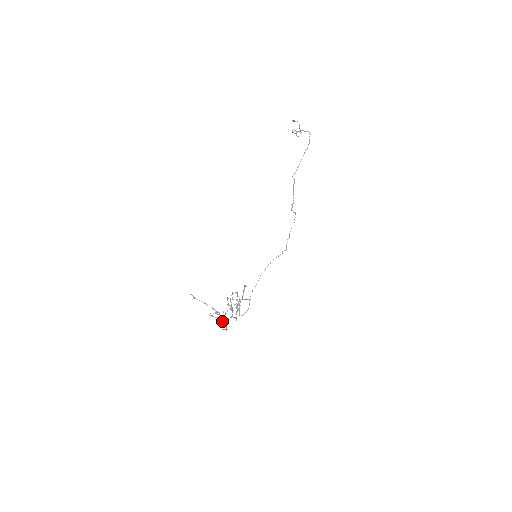
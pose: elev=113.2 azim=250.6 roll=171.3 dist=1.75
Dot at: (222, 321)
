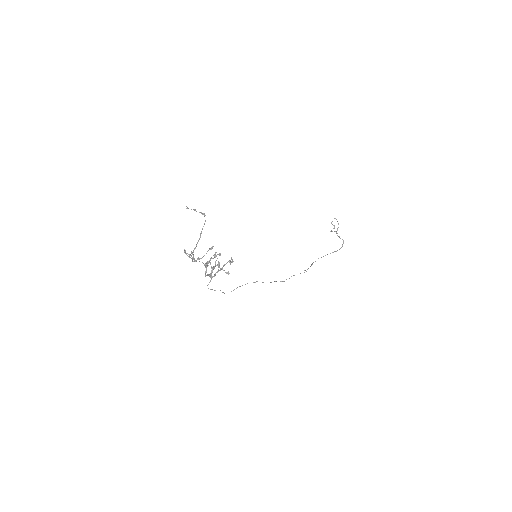
Dot at: (192, 259)
